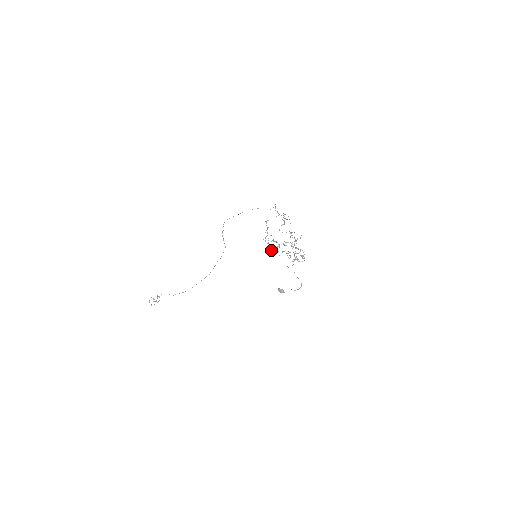
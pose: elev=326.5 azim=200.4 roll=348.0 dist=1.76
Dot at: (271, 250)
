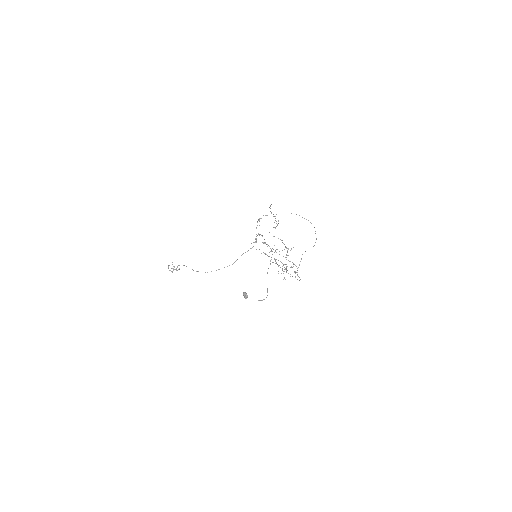
Dot at: (264, 253)
